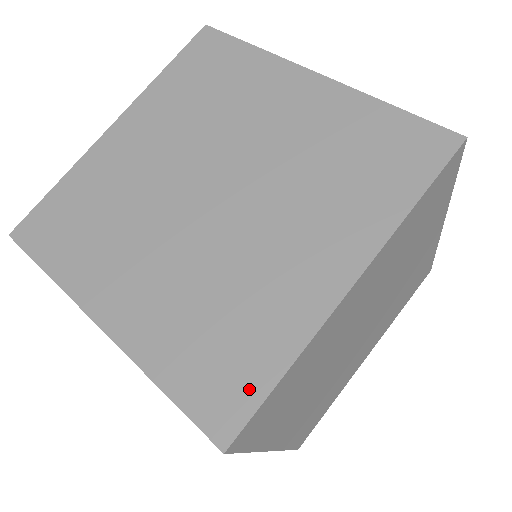
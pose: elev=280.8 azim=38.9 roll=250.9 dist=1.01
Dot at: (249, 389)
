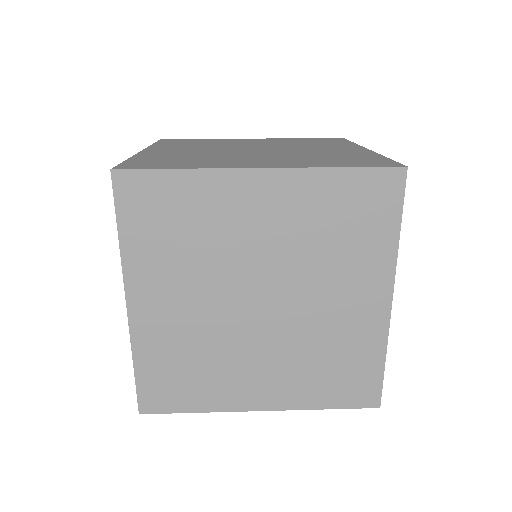
Dot at: (157, 166)
